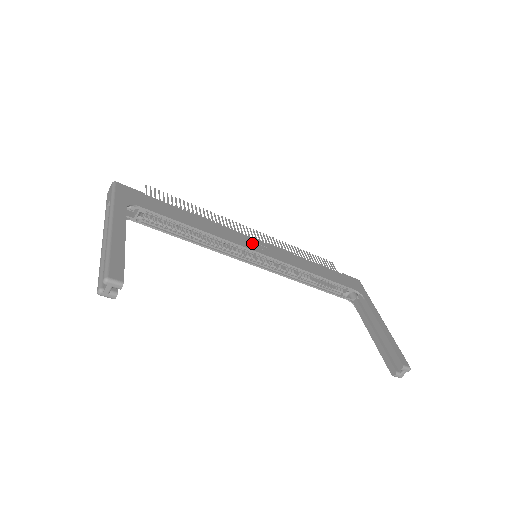
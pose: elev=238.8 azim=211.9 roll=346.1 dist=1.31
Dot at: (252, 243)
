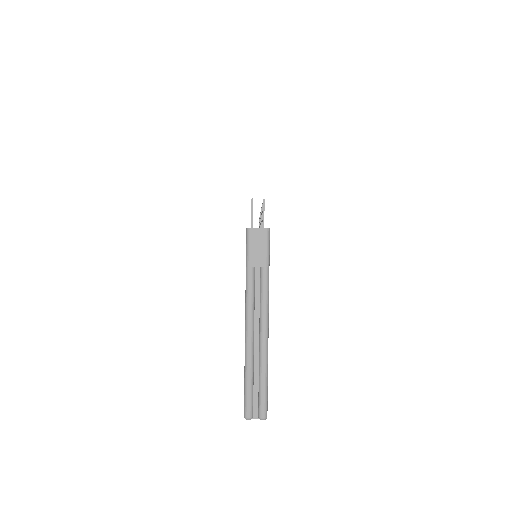
Dot at: occluded
